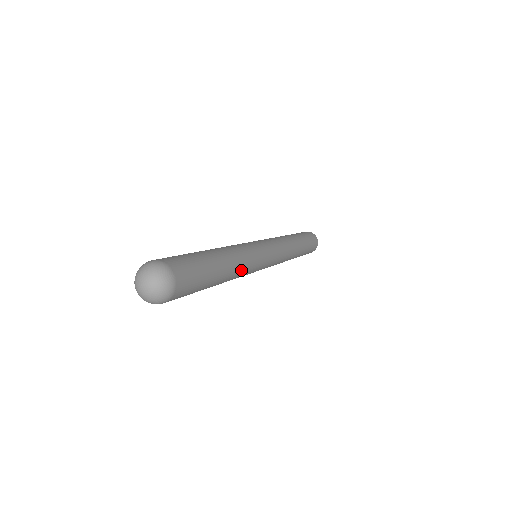
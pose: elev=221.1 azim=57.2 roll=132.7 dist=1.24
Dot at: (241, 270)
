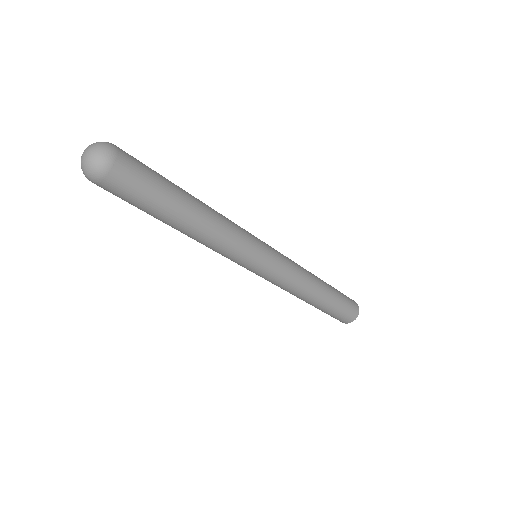
Dot at: (217, 233)
